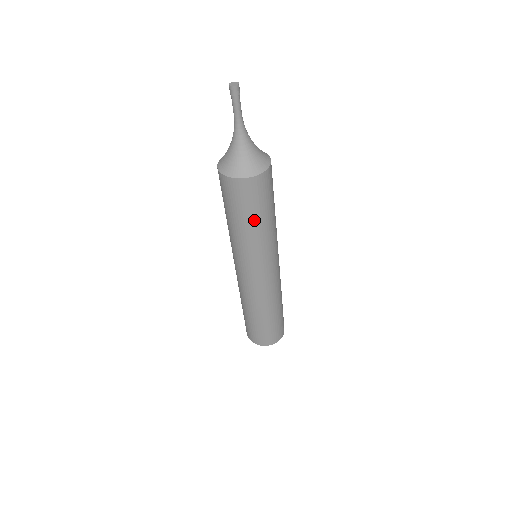
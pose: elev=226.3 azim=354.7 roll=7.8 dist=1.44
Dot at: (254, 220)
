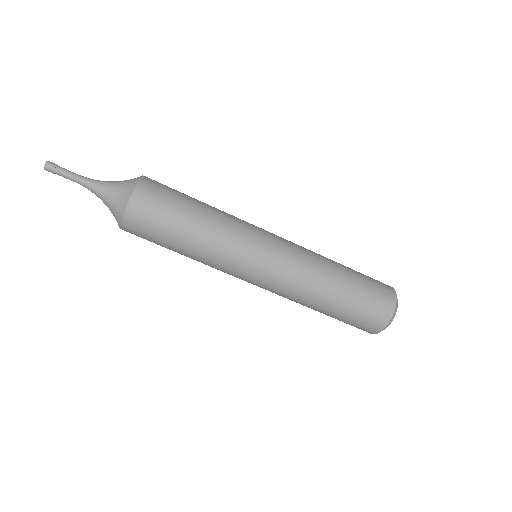
Dot at: (174, 249)
